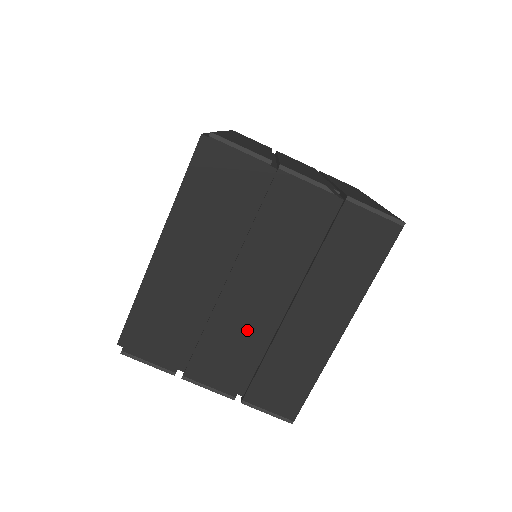
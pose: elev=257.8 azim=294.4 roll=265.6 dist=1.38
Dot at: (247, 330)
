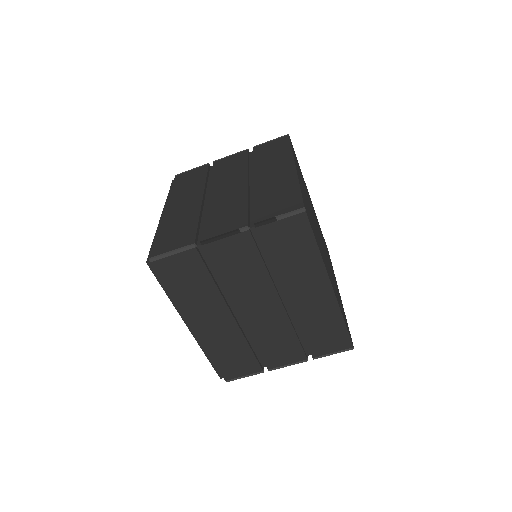
Dot at: (277, 327)
